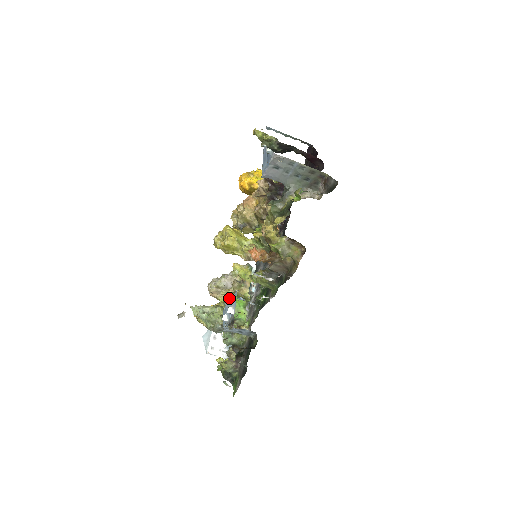
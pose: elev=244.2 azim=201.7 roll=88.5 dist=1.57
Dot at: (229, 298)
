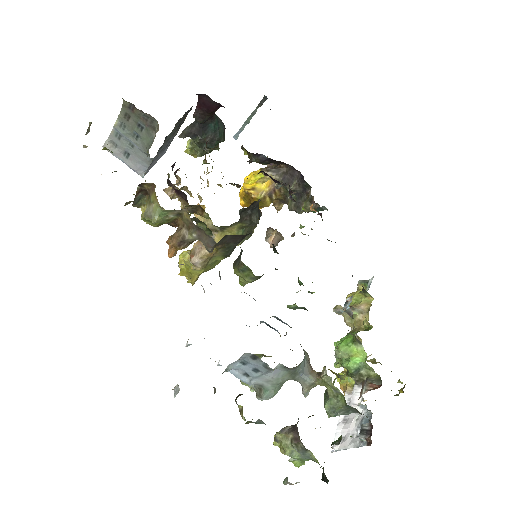
Dot at: occluded
